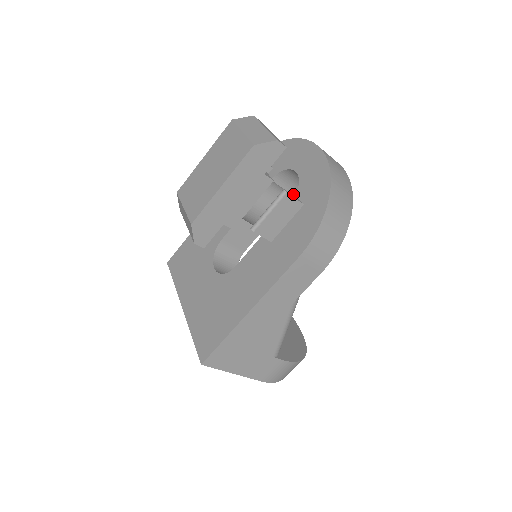
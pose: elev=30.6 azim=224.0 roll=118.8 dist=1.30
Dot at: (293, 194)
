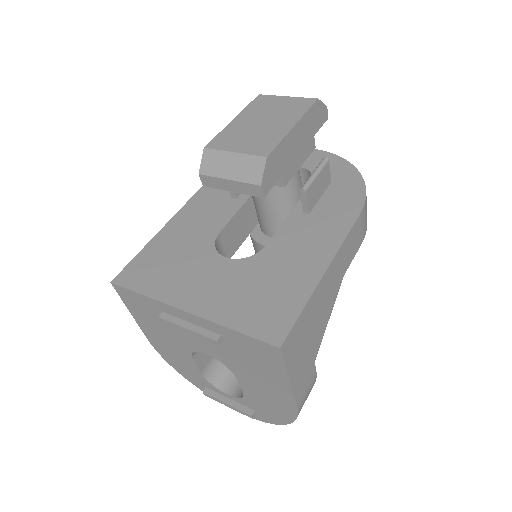
Dot at: occluded
